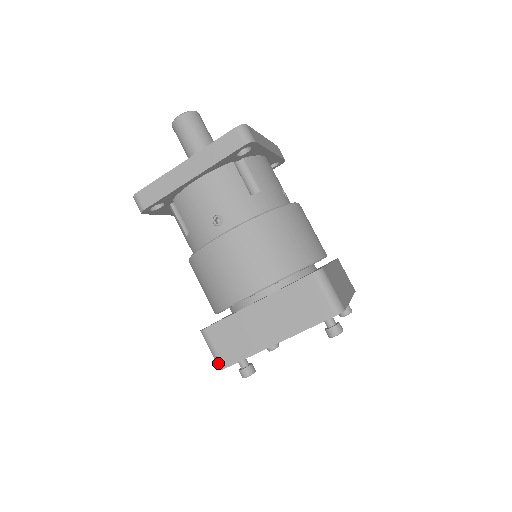
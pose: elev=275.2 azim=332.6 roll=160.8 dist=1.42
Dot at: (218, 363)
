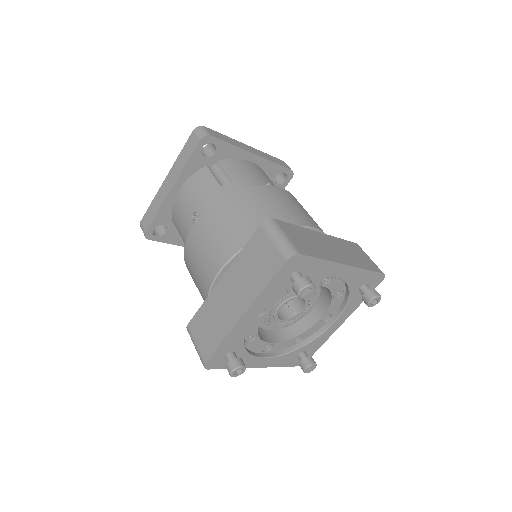
Dot at: (200, 359)
